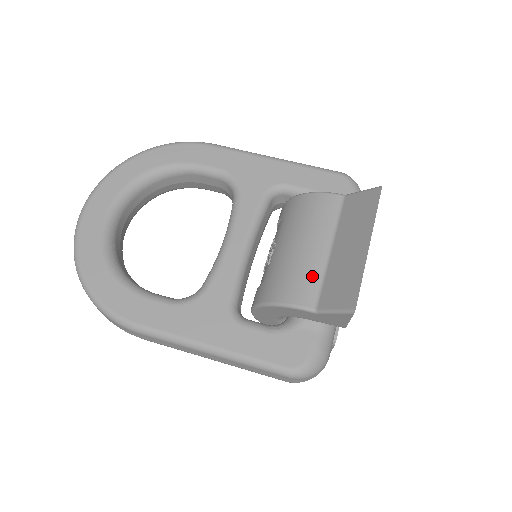
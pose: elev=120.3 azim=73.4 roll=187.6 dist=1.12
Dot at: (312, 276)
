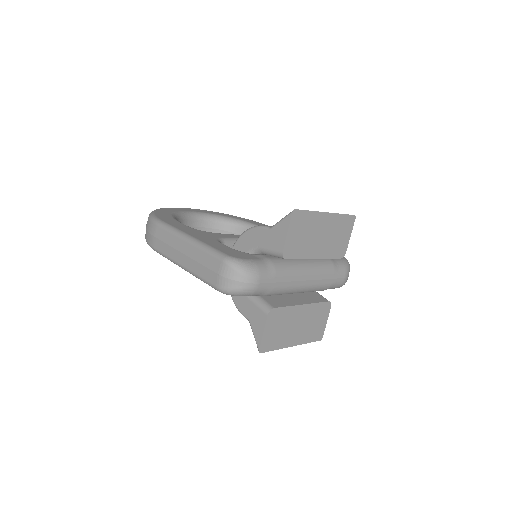
Dot at: occluded
